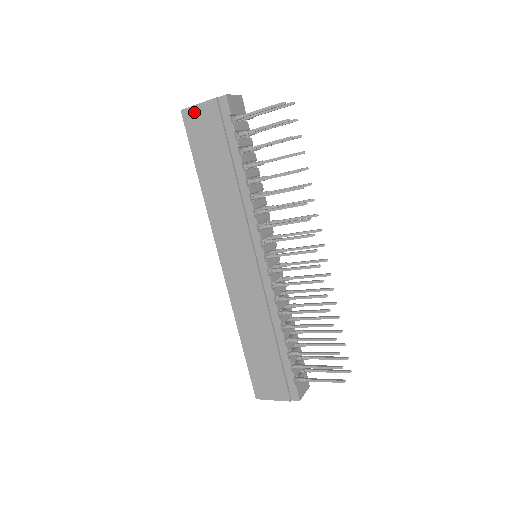
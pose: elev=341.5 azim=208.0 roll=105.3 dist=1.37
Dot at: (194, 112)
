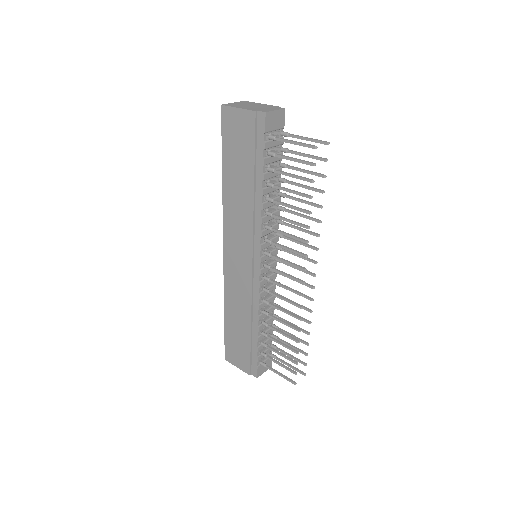
Dot at: (233, 113)
